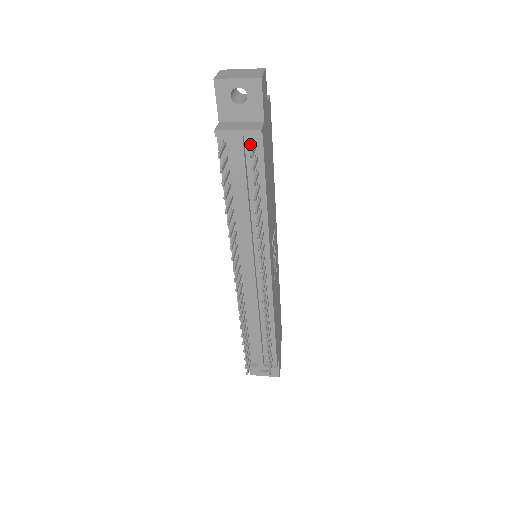
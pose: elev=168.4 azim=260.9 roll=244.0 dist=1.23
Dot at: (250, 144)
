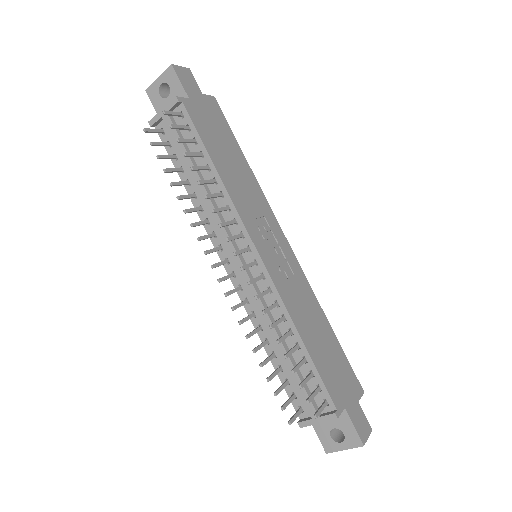
Dot at: (179, 119)
